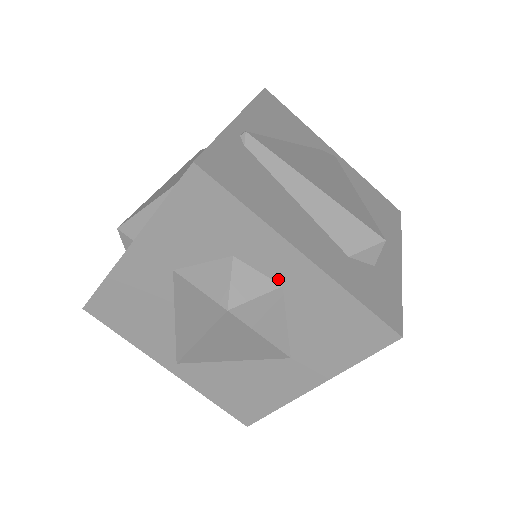
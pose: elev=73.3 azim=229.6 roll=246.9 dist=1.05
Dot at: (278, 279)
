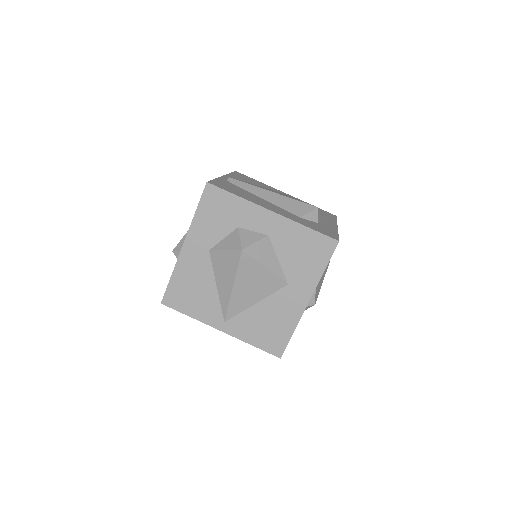
Dot at: (264, 232)
